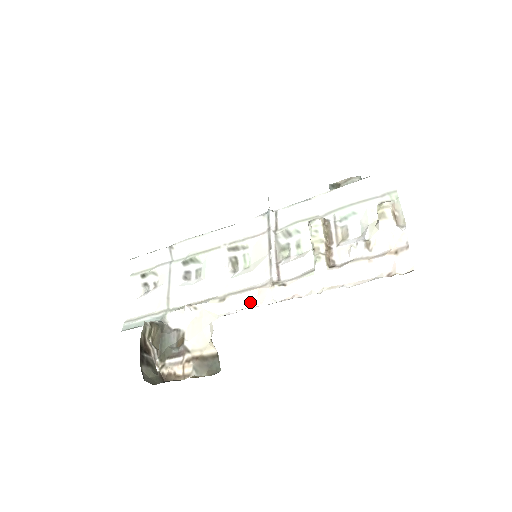
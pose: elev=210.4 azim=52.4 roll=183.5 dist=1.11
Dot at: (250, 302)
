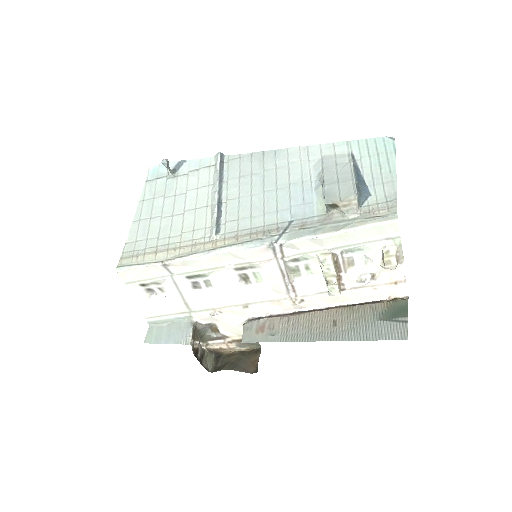
Dot at: (273, 310)
